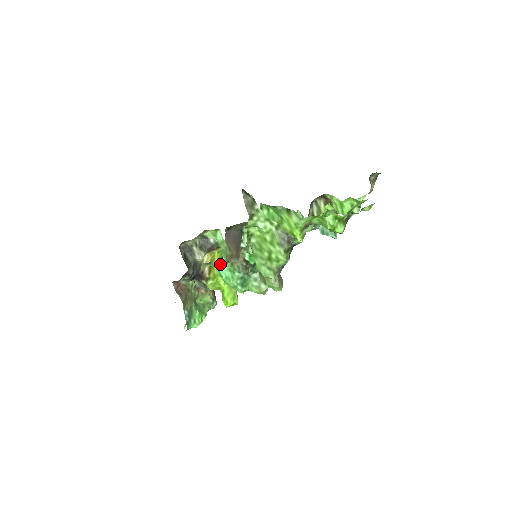
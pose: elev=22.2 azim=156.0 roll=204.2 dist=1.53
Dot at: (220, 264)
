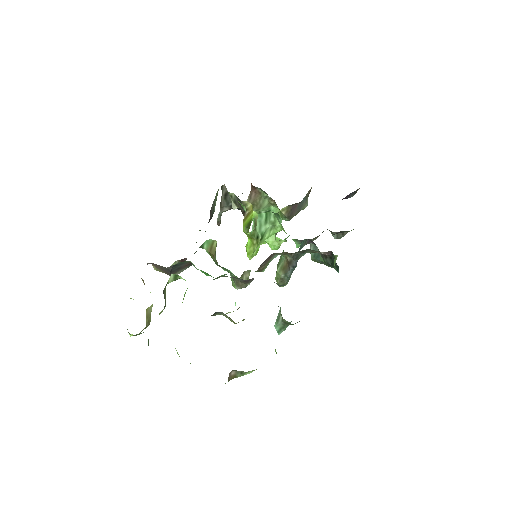
Dot at: (201, 247)
